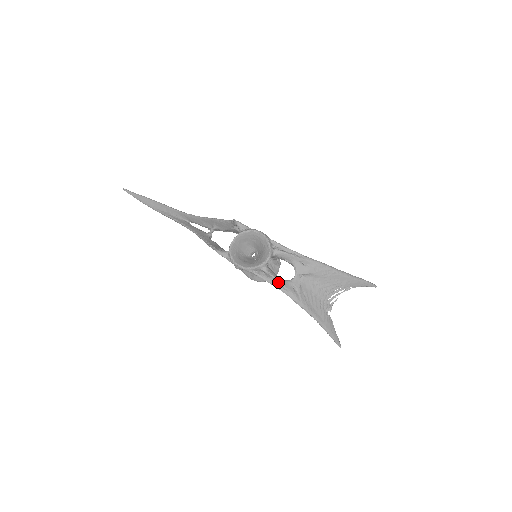
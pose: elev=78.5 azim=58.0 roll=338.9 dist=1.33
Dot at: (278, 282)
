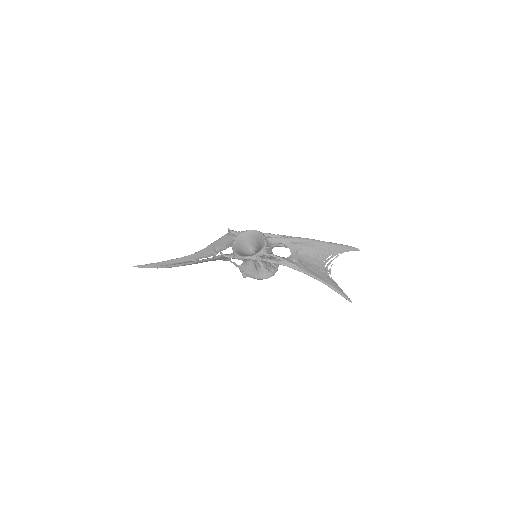
Dot at: (279, 259)
